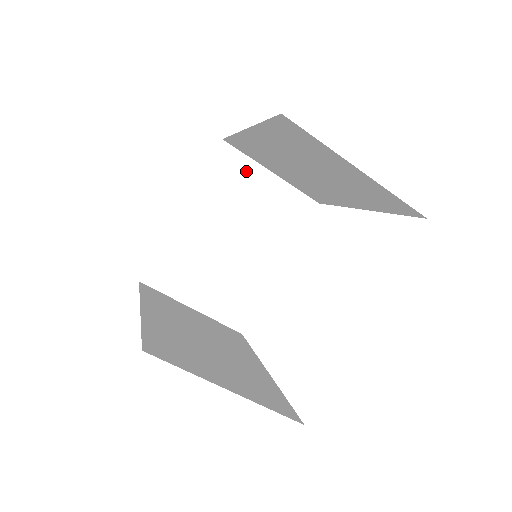
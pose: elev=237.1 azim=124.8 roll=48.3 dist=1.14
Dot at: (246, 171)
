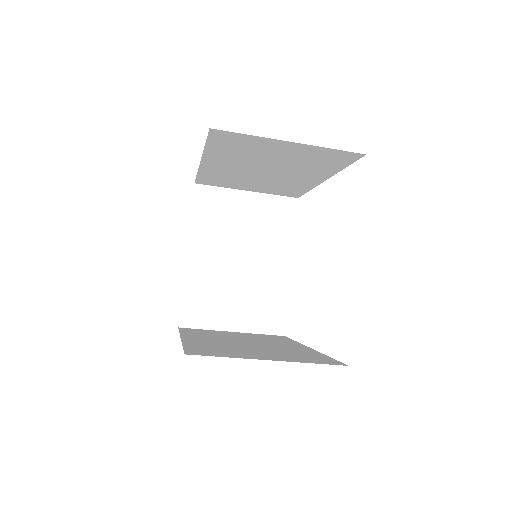
Dot at: (225, 199)
